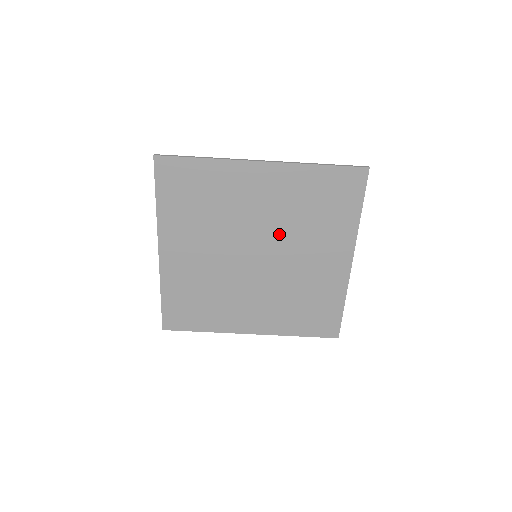
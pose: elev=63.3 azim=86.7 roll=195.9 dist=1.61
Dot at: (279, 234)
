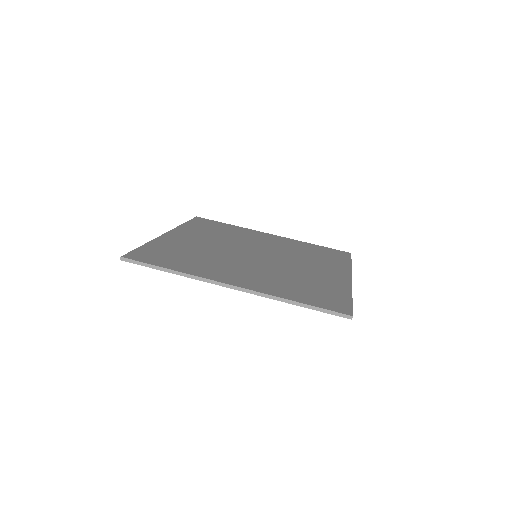
Dot at: (280, 253)
